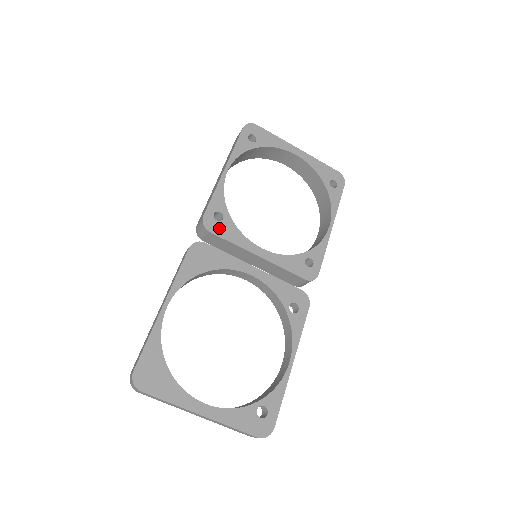
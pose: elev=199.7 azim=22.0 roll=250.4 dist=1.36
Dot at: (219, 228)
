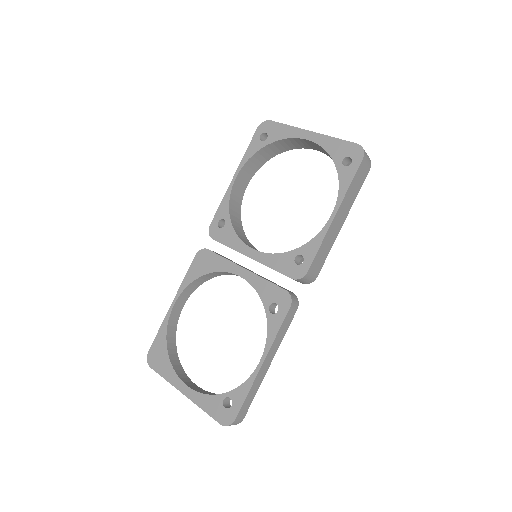
Dot at: (220, 234)
